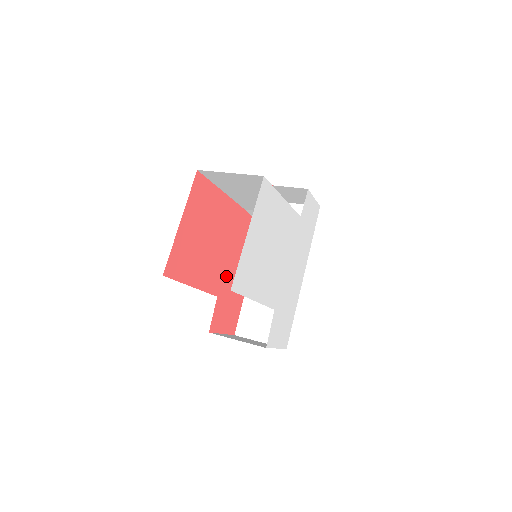
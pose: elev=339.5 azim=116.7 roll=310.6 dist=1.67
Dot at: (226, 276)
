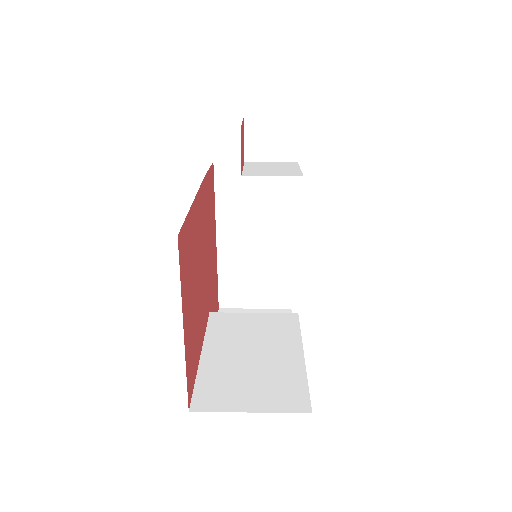
Dot at: (209, 278)
